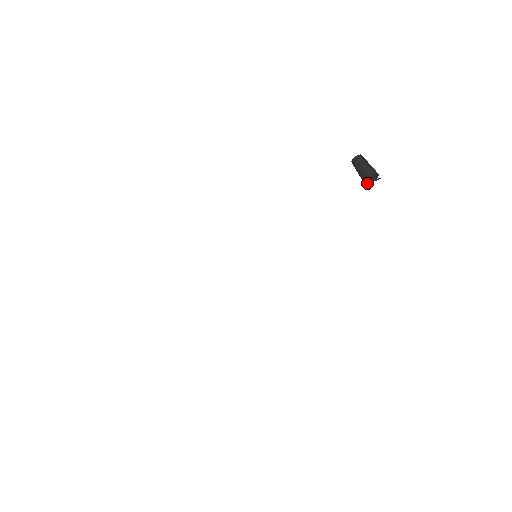
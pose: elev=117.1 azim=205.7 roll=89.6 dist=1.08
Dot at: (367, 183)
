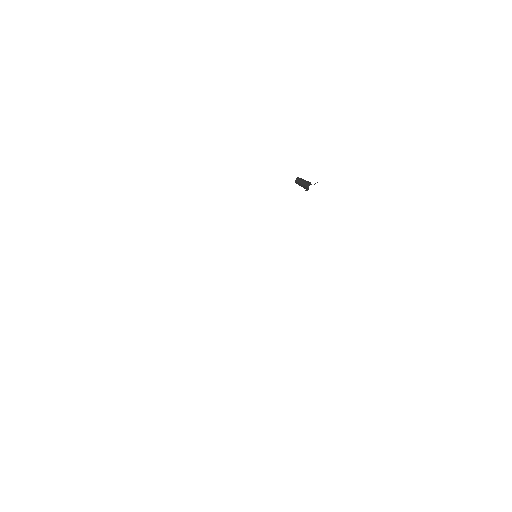
Dot at: (307, 189)
